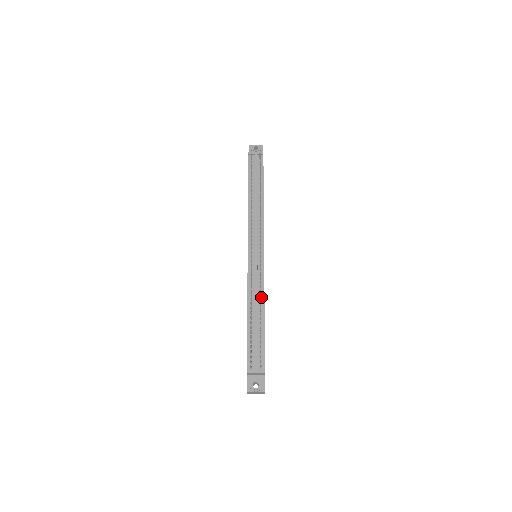
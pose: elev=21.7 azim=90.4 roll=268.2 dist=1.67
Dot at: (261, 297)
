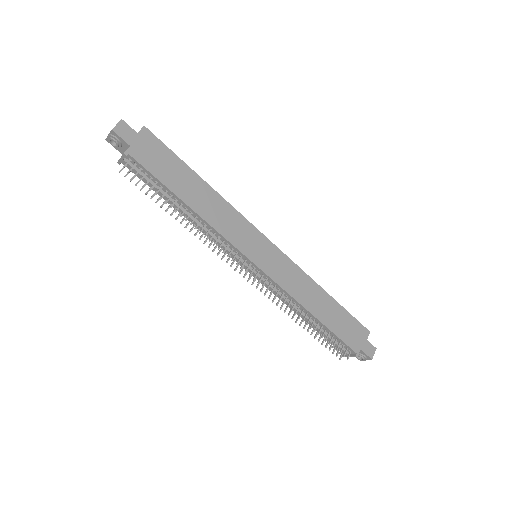
Dot at: (296, 304)
